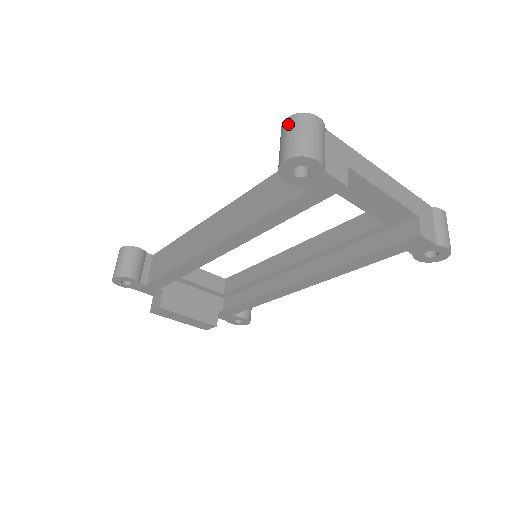
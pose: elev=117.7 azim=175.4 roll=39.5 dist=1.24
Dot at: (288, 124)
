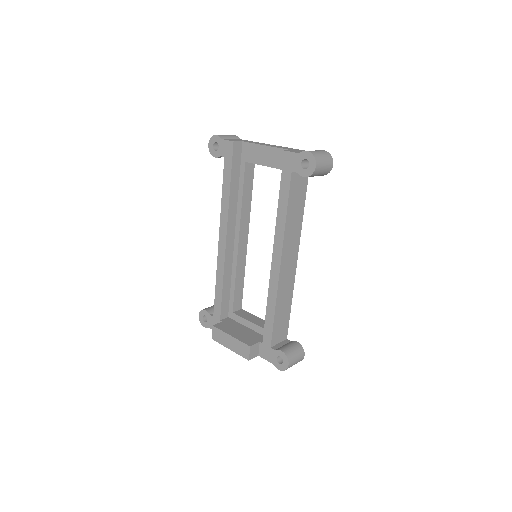
Dot at: occluded
